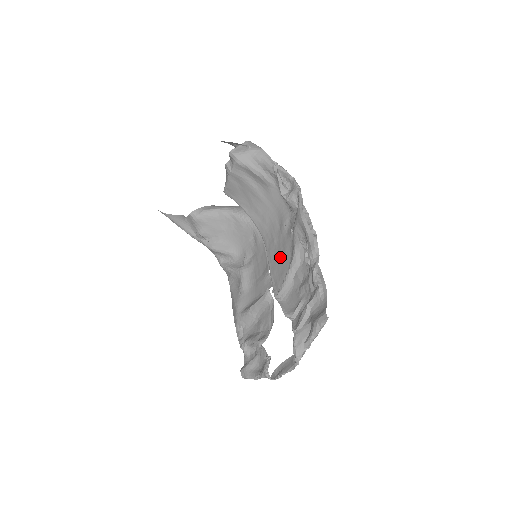
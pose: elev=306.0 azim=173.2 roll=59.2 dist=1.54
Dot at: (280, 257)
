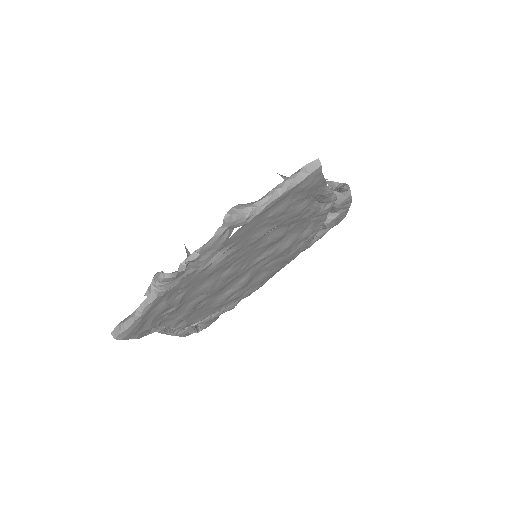
Dot at: occluded
